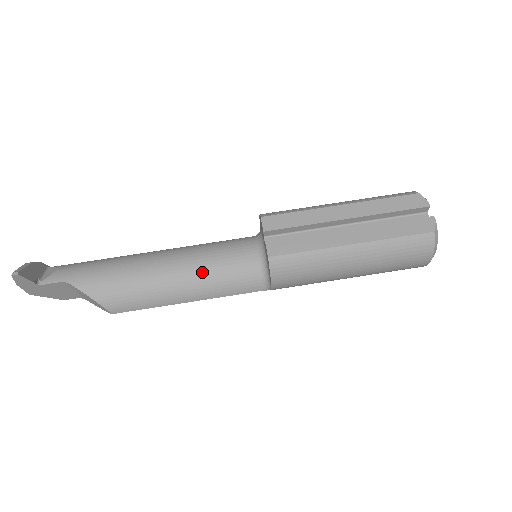
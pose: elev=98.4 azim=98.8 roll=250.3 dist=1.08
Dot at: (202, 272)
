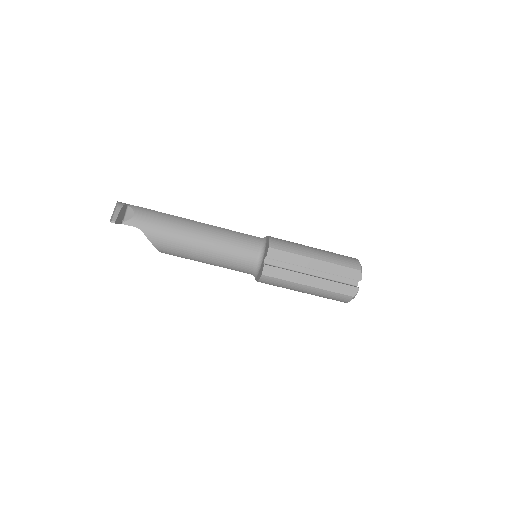
Dot at: (222, 256)
